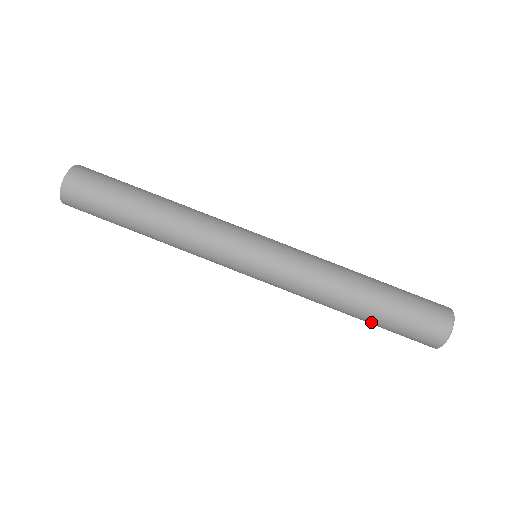
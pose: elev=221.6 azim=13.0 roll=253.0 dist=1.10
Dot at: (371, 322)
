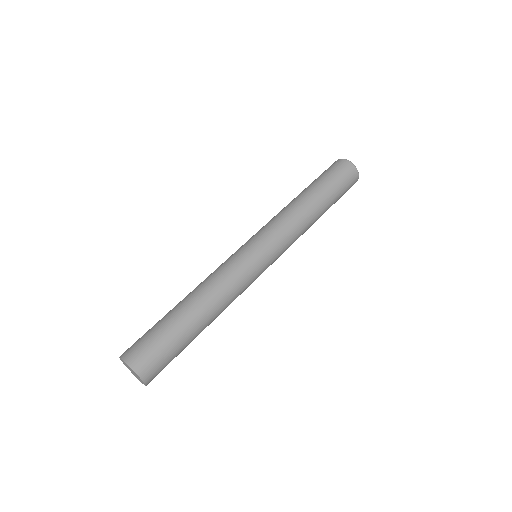
Dot at: occluded
